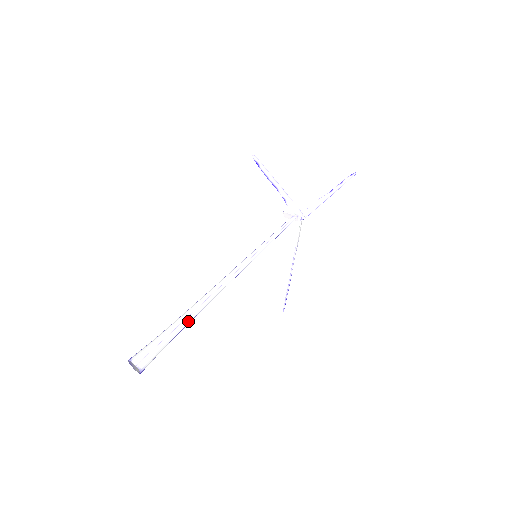
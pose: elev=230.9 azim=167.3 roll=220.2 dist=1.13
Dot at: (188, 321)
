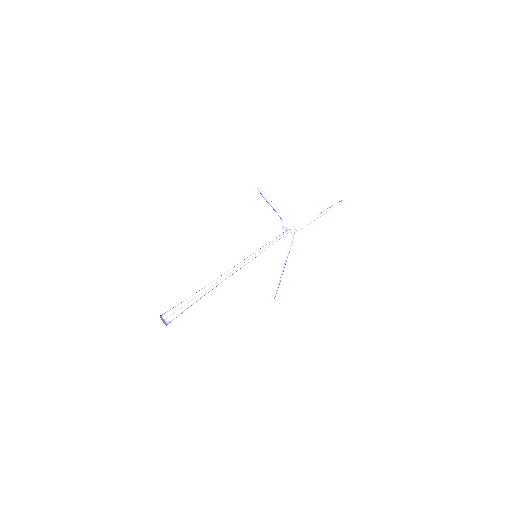
Dot at: (202, 295)
